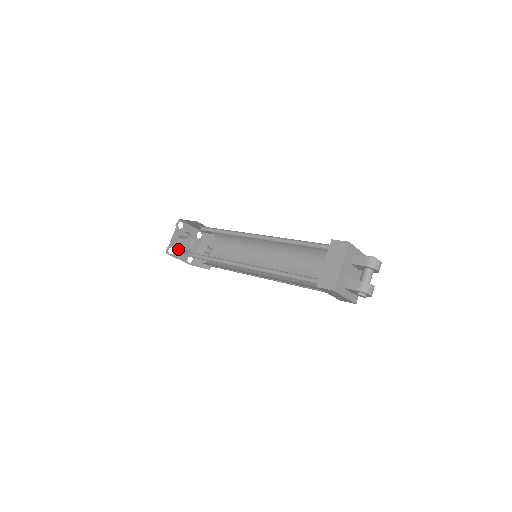
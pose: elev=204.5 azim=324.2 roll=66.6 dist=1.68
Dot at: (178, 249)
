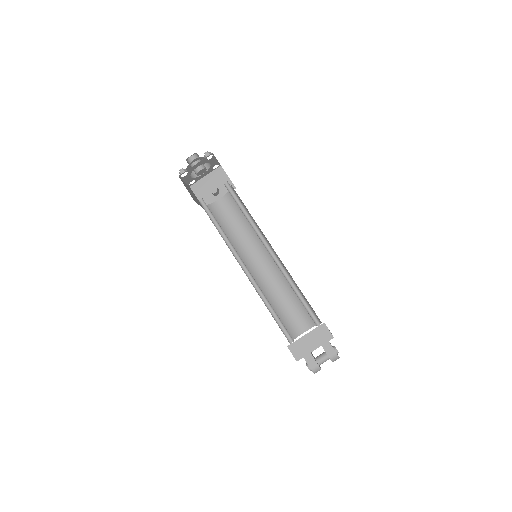
Dot at: (189, 168)
